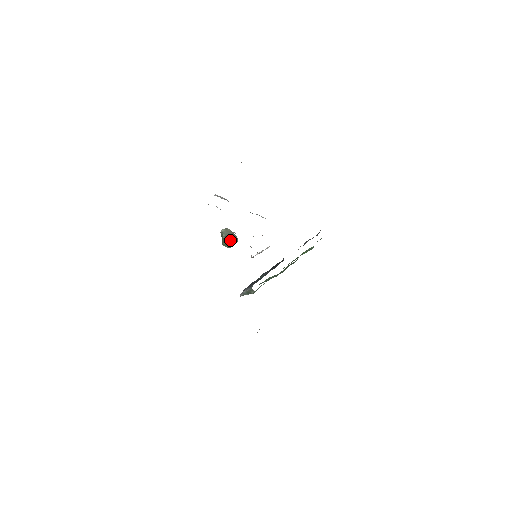
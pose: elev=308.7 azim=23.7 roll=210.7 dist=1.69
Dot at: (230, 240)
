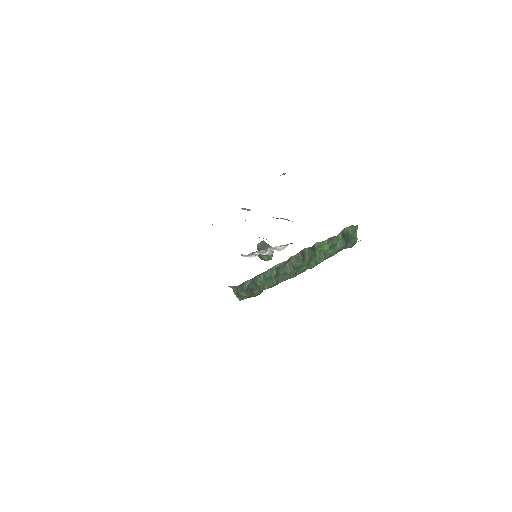
Dot at: occluded
